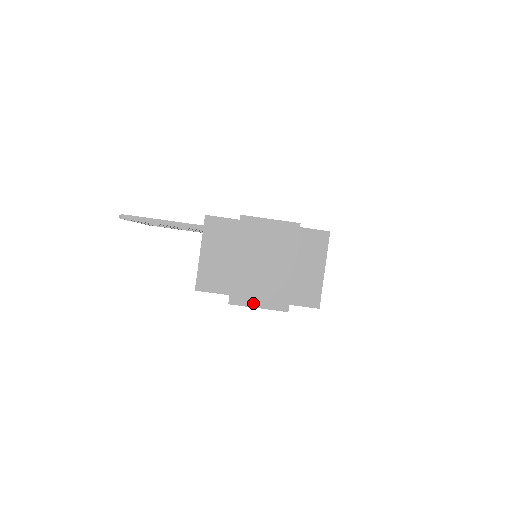
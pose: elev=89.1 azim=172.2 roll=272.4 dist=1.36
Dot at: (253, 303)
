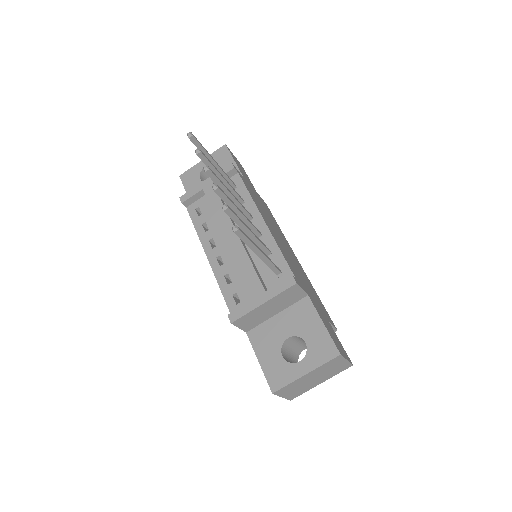
Dot at: (283, 395)
